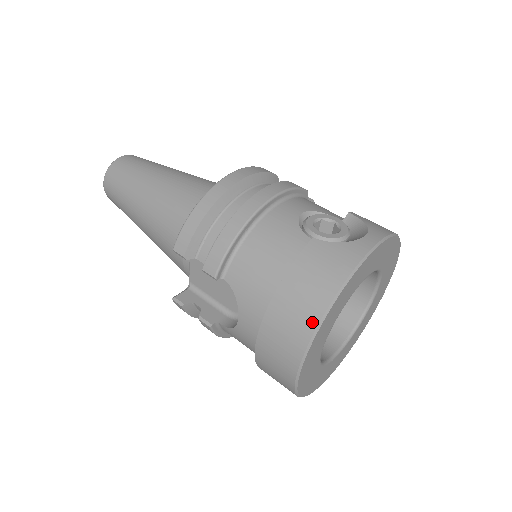
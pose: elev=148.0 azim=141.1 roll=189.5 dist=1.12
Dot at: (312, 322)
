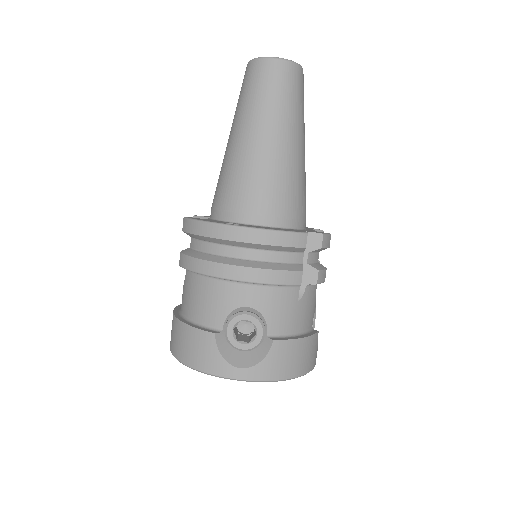
Dot at: (174, 352)
